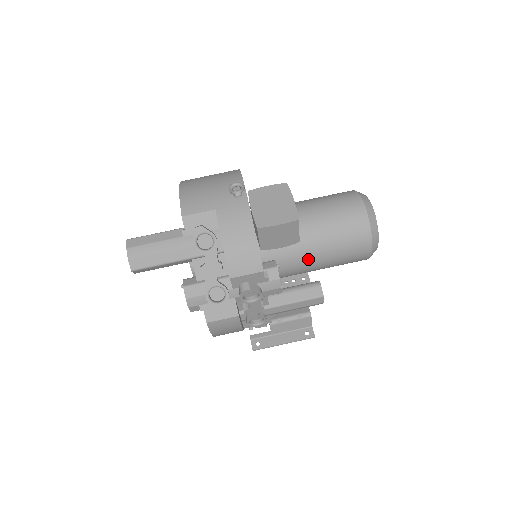
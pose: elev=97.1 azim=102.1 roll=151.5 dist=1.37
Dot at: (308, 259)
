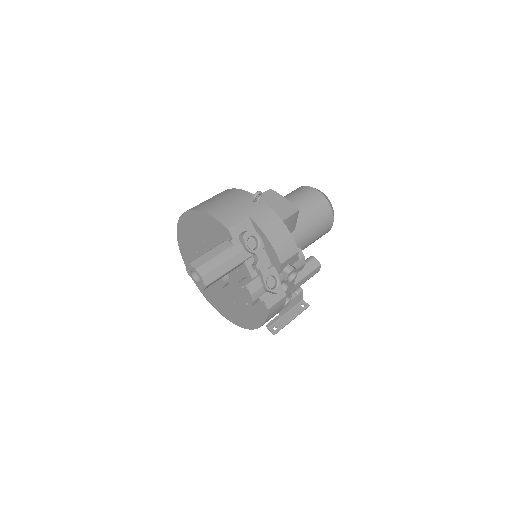
Dot at: (302, 241)
